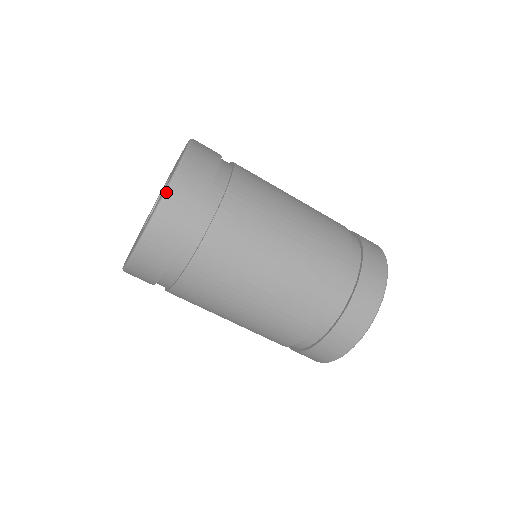
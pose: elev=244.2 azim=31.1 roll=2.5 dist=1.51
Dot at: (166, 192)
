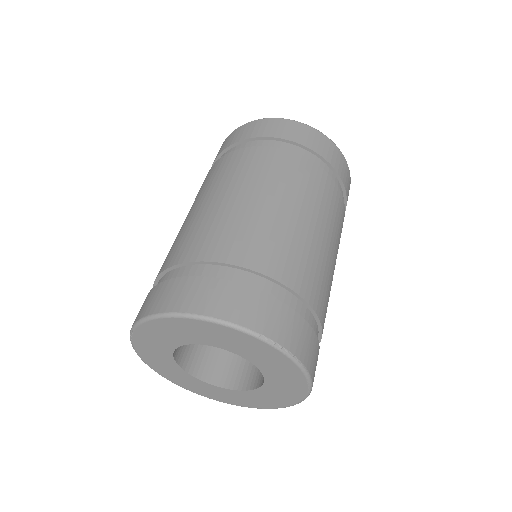
Dot at: occluded
